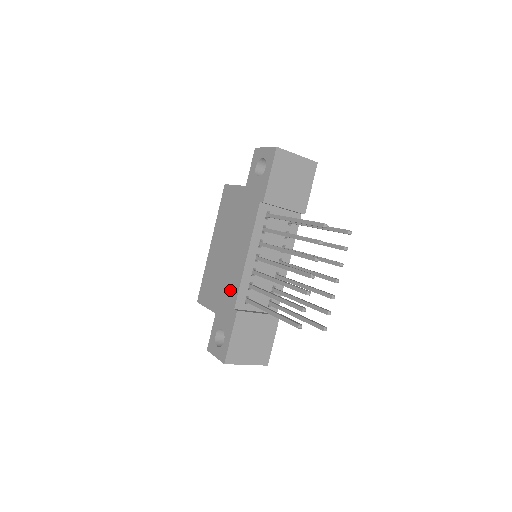
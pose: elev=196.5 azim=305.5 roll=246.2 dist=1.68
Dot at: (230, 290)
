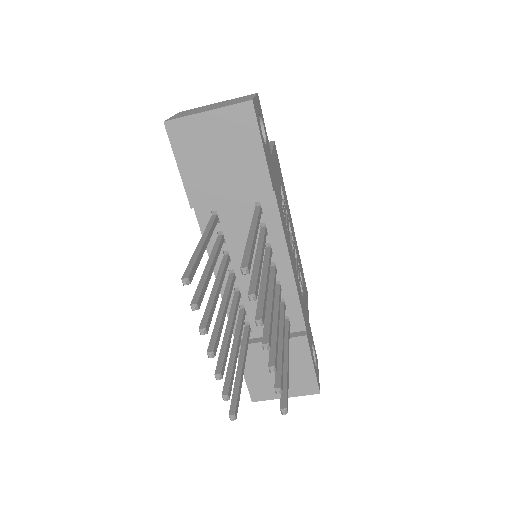
Dot at: occluded
